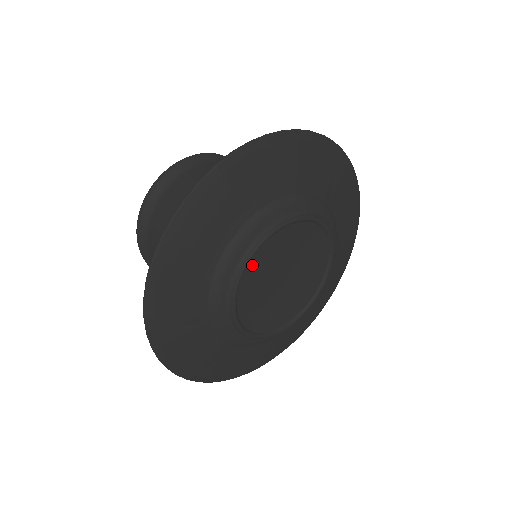
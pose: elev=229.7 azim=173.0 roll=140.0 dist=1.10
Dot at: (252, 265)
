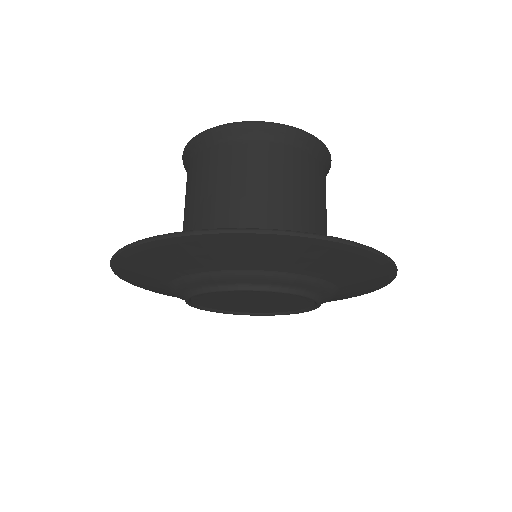
Dot at: occluded
